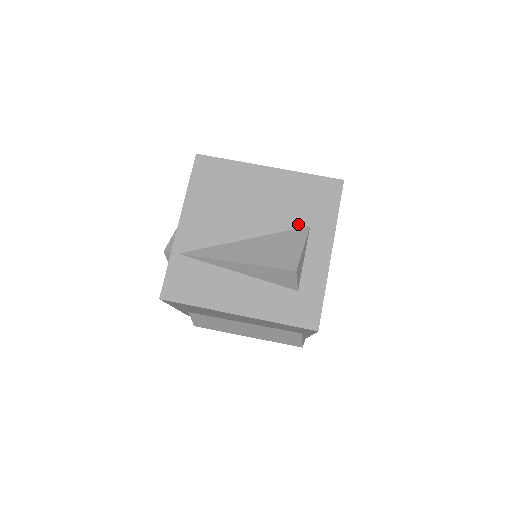
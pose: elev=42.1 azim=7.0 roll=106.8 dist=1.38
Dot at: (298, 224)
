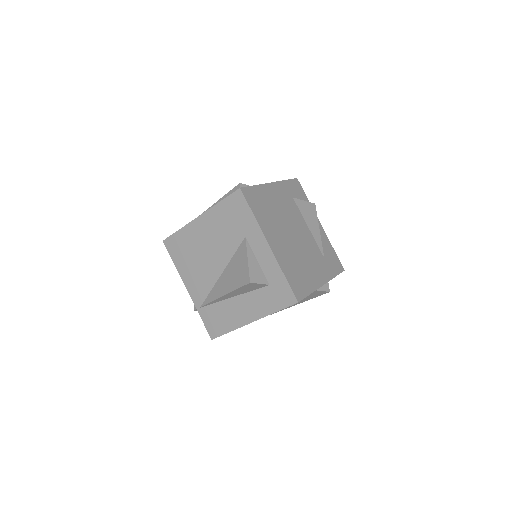
Dot at: (239, 241)
